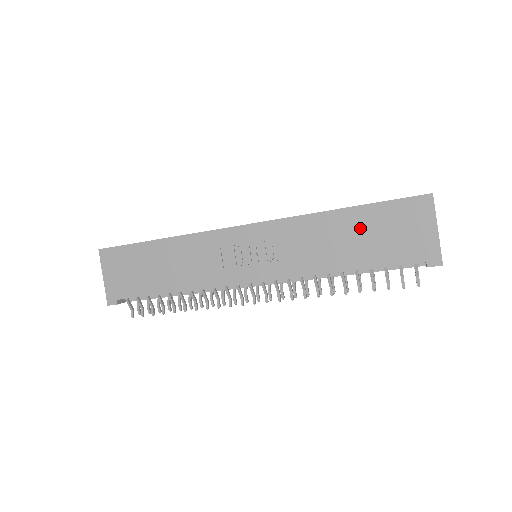
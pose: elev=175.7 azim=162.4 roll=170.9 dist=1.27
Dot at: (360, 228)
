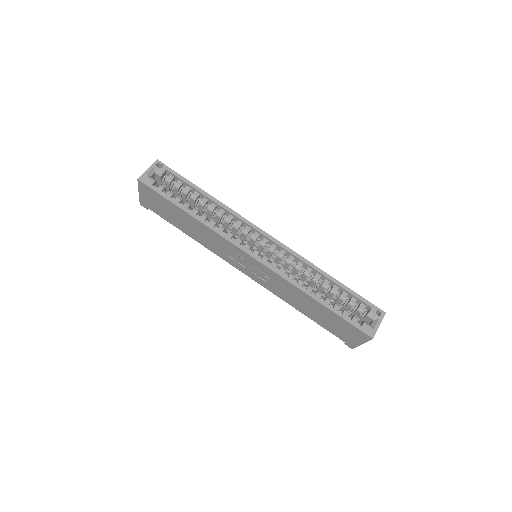
Dot at: (322, 313)
